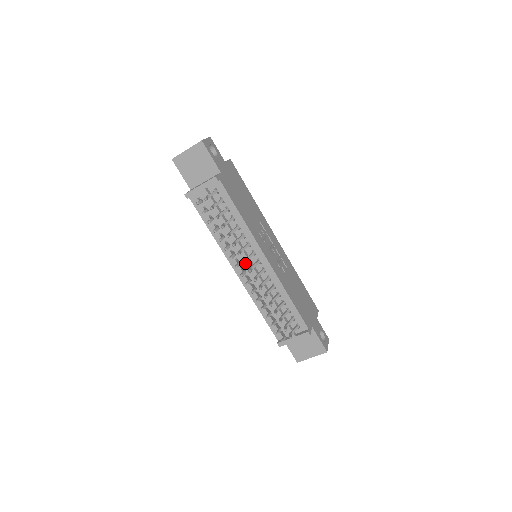
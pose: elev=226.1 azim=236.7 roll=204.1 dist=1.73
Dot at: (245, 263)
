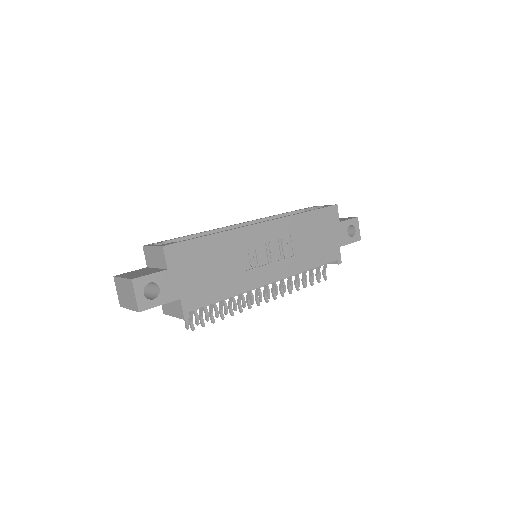
Dot at: occluded
